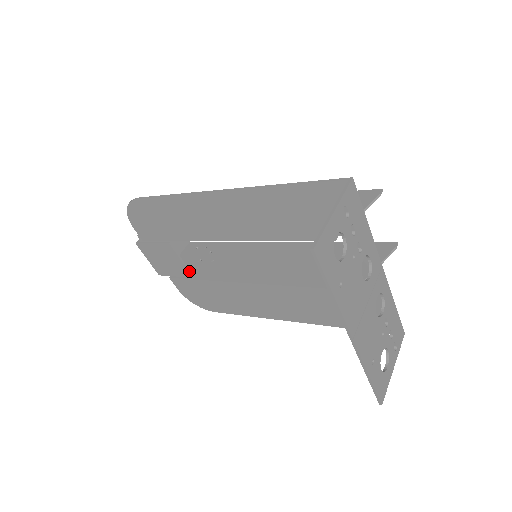
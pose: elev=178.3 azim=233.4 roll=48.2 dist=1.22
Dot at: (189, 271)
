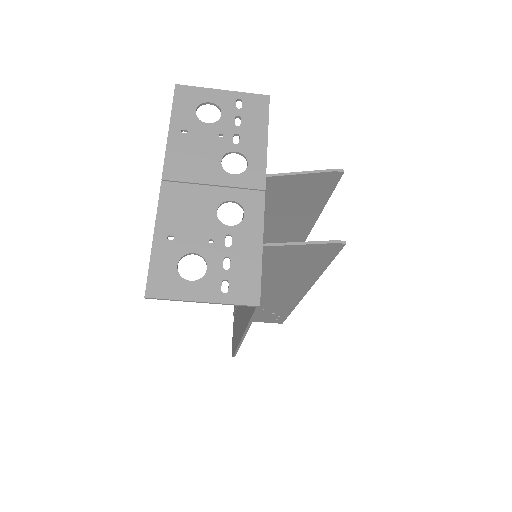
Dot at: occluded
